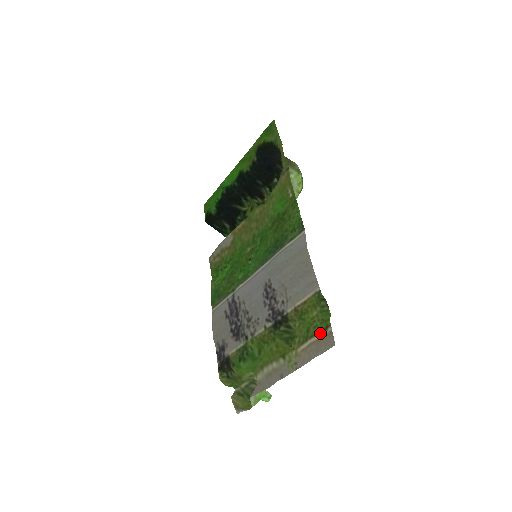
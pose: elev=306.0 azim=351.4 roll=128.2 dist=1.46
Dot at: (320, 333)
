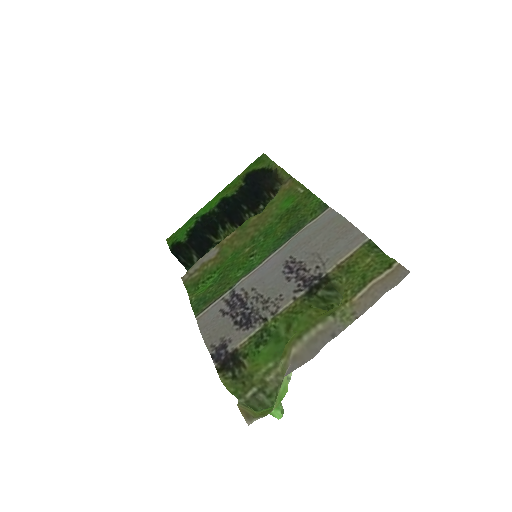
Dot at: (383, 272)
